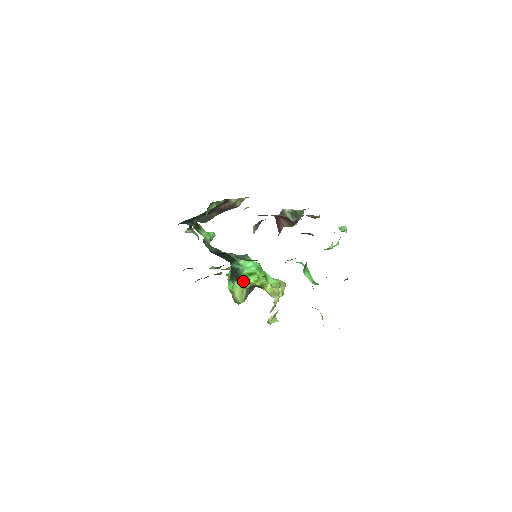
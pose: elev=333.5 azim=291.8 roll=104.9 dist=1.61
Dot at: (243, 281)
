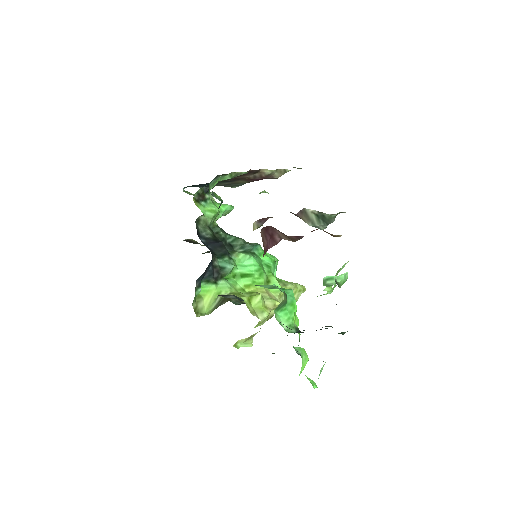
Dot at: (224, 285)
